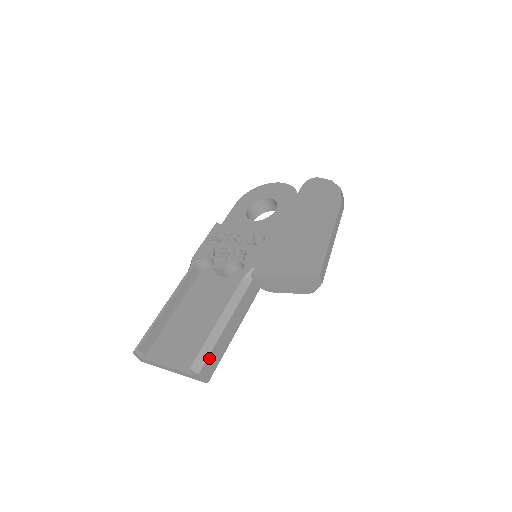
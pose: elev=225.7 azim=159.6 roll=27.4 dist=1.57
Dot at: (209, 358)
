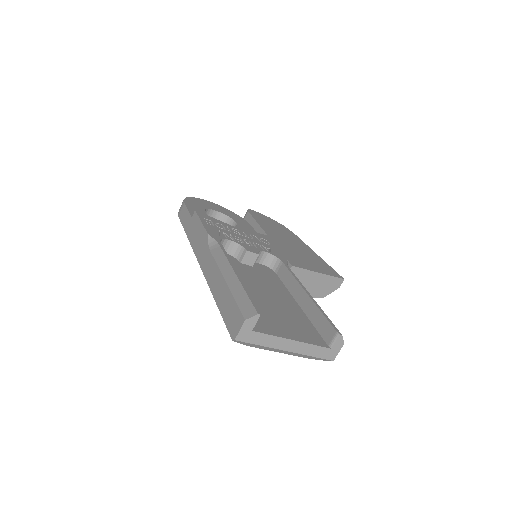
Dot at: occluded
